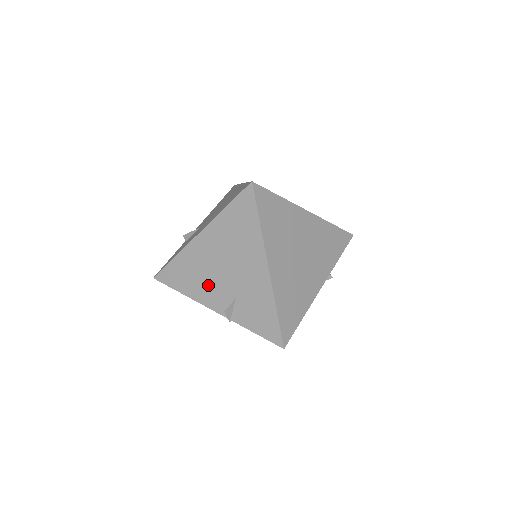
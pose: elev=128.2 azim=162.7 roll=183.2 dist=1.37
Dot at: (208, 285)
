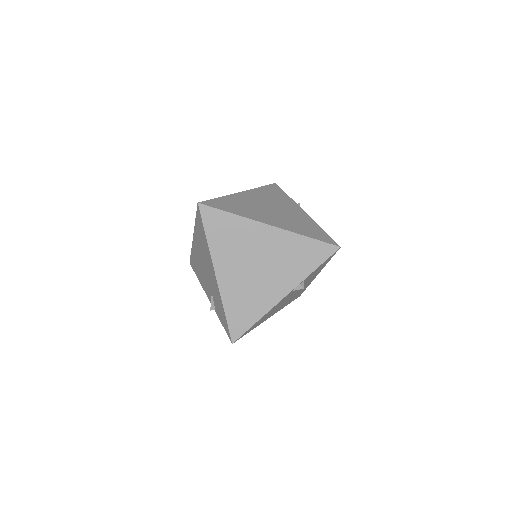
Dot at: (203, 278)
